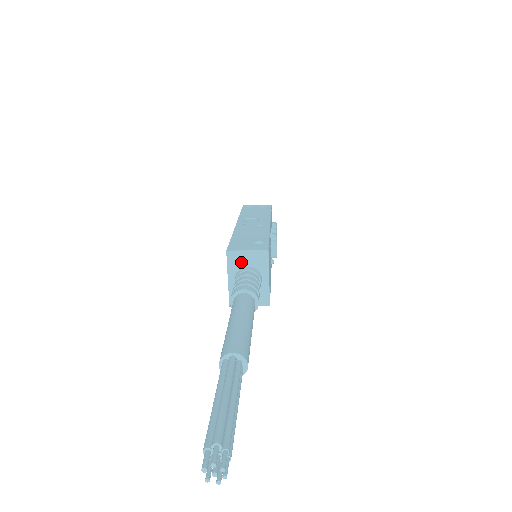
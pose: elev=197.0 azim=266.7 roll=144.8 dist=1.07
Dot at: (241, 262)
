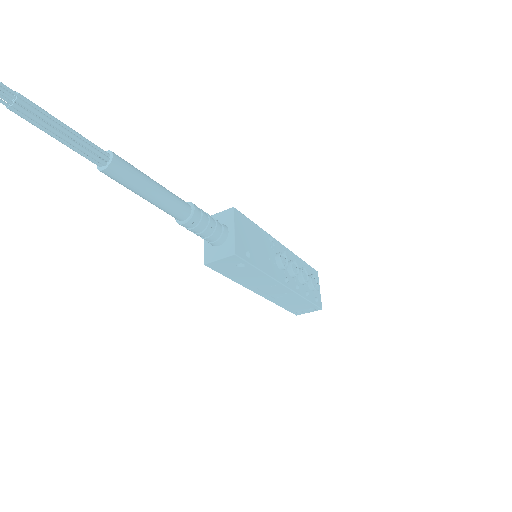
Dot at: occluded
